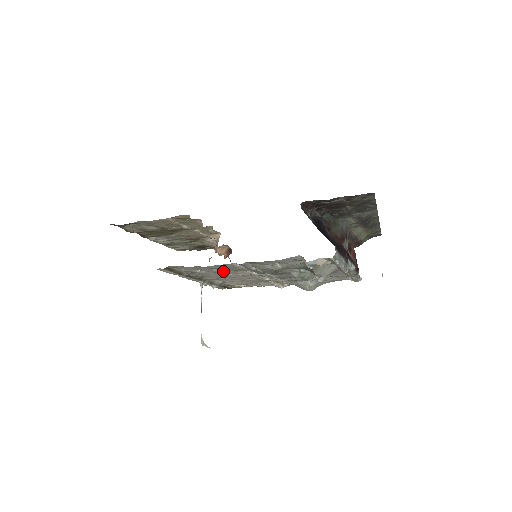
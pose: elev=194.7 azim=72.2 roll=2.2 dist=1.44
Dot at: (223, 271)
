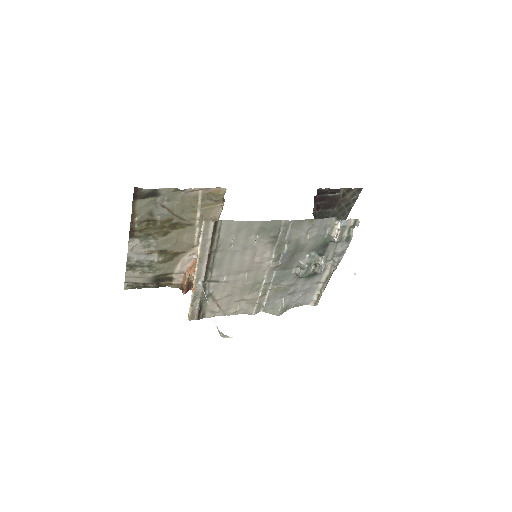
Dot at: (253, 245)
